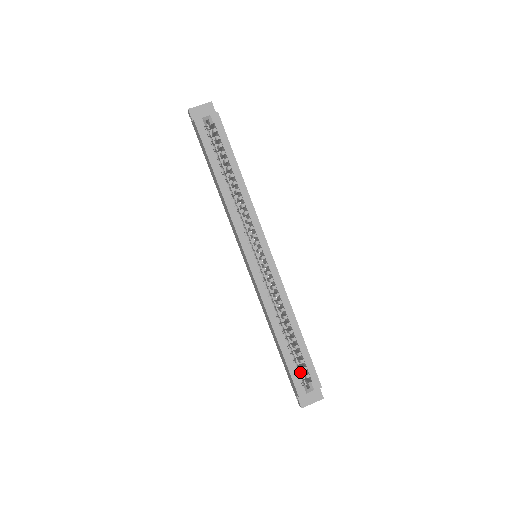
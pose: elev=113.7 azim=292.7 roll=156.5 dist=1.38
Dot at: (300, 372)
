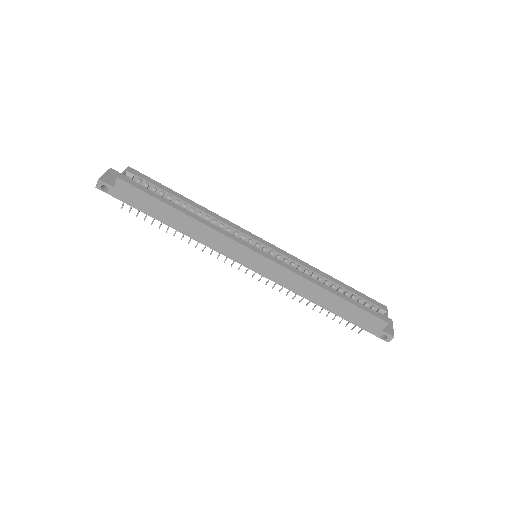
Dot at: occluded
